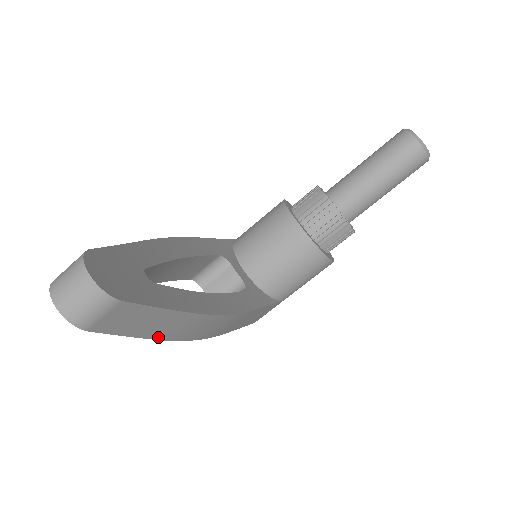
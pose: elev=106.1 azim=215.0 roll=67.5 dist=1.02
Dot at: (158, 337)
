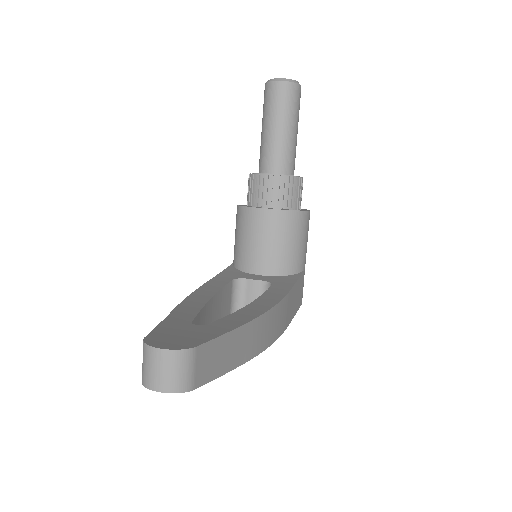
Dot at: (244, 360)
